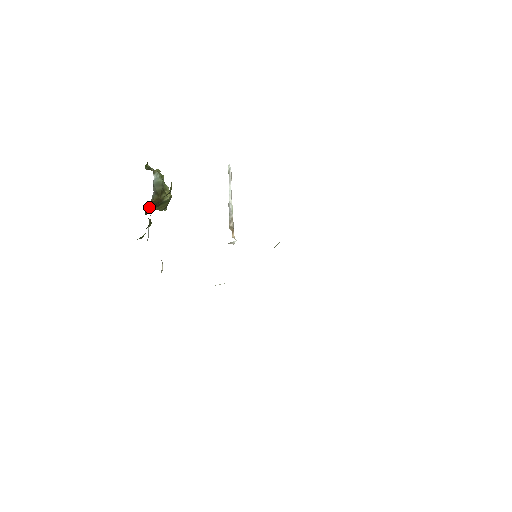
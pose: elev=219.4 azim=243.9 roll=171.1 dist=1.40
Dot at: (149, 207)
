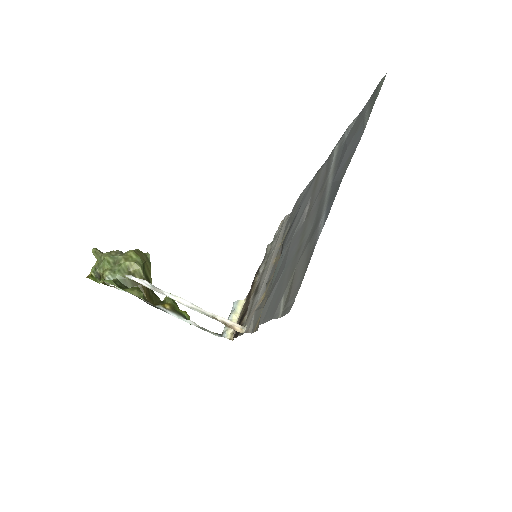
Dot at: (151, 297)
